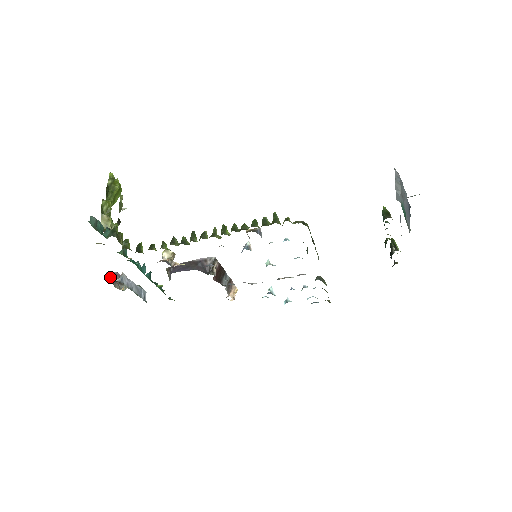
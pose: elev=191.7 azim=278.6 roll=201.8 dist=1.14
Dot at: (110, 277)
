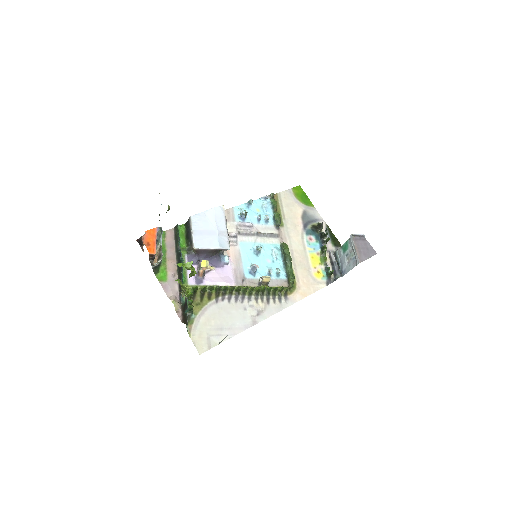
Dot at: (151, 257)
